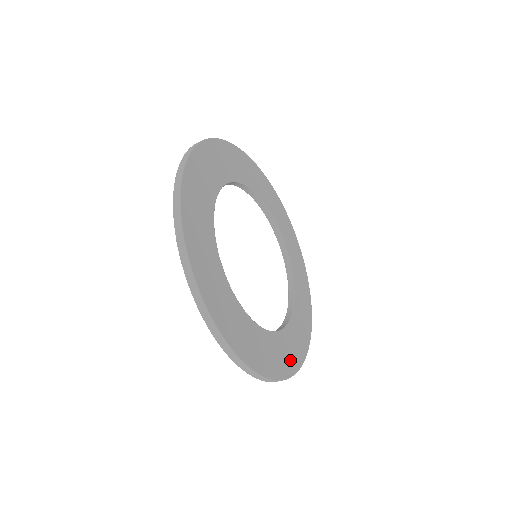
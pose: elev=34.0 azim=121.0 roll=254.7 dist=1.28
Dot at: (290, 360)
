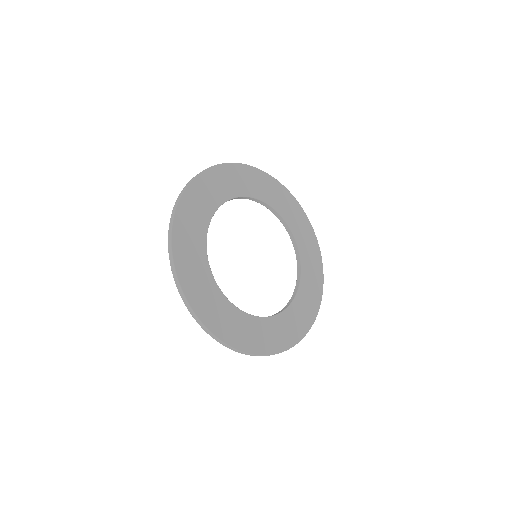
Dot at: (303, 323)
